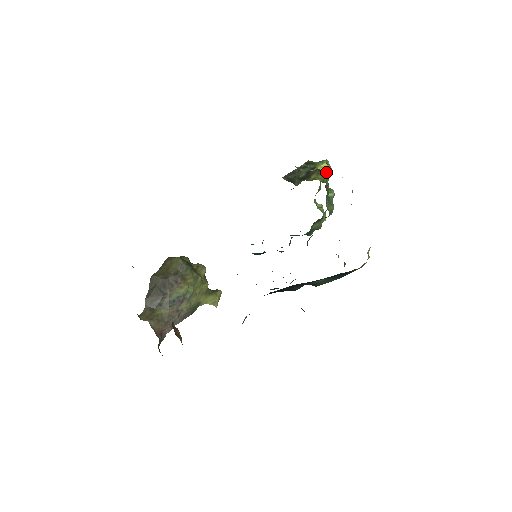
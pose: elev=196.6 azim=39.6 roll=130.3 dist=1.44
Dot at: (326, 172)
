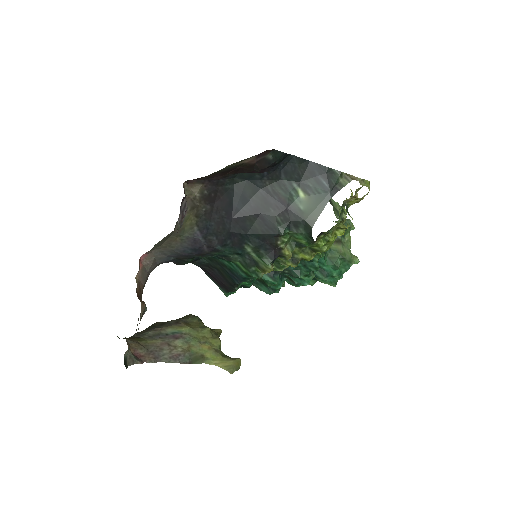
Dot at: occluded
